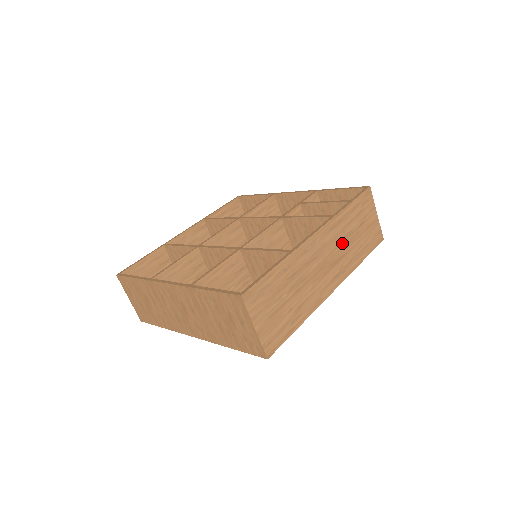
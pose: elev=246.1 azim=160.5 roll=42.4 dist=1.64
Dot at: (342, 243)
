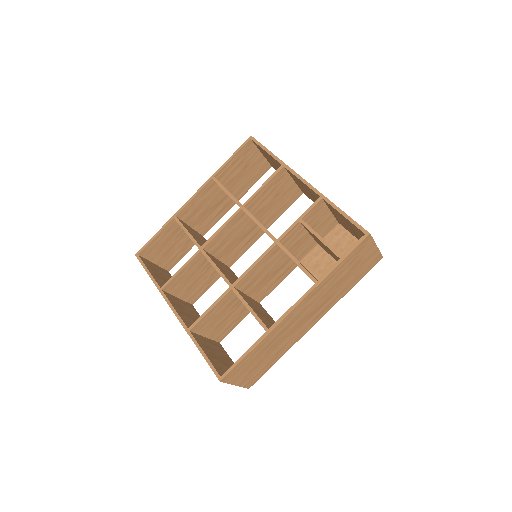
Dot at: (327, 294)
